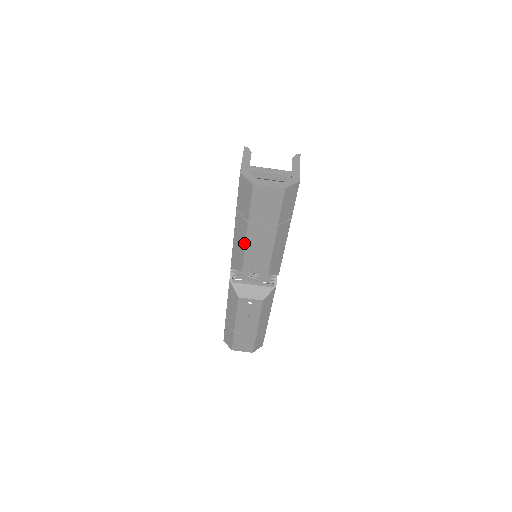
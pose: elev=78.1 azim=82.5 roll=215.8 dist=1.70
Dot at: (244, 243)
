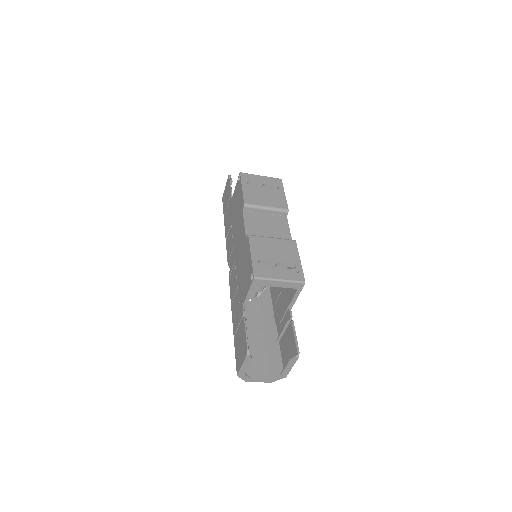
Dot at: occluded
